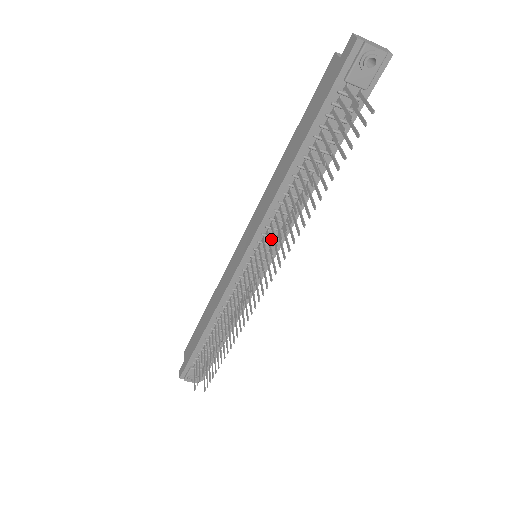
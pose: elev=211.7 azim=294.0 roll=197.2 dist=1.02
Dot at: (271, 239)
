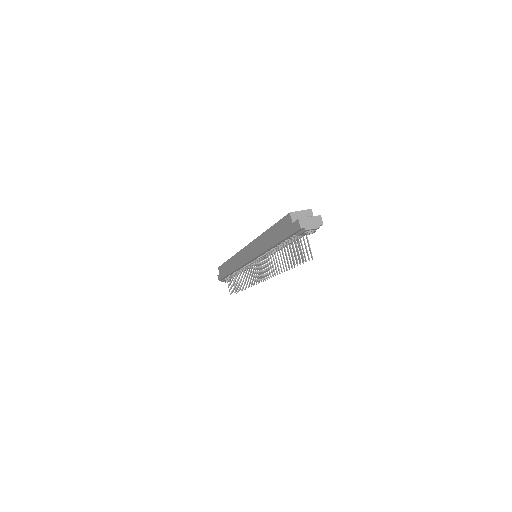
Dot at: occluded
